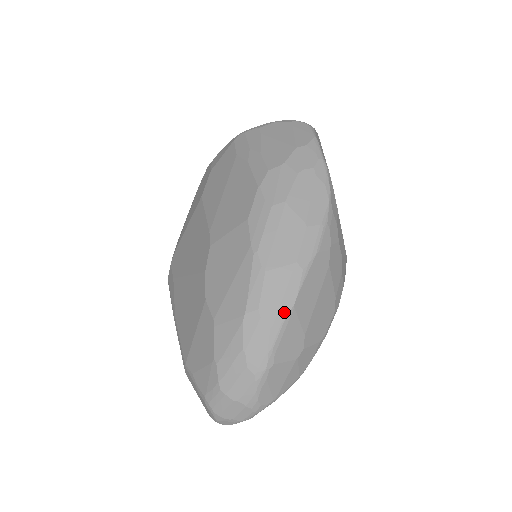
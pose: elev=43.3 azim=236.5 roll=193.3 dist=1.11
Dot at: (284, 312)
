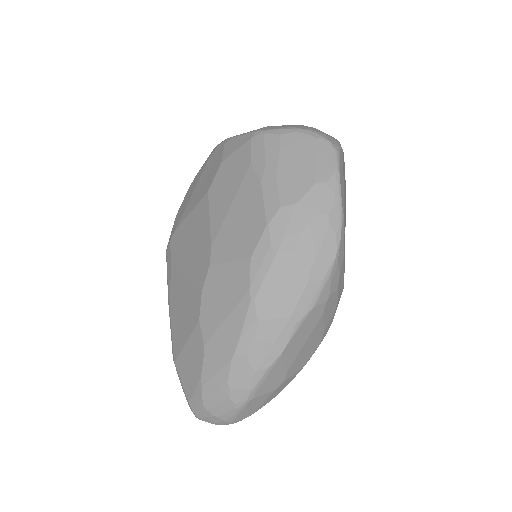
Dot at: (271, 359)
